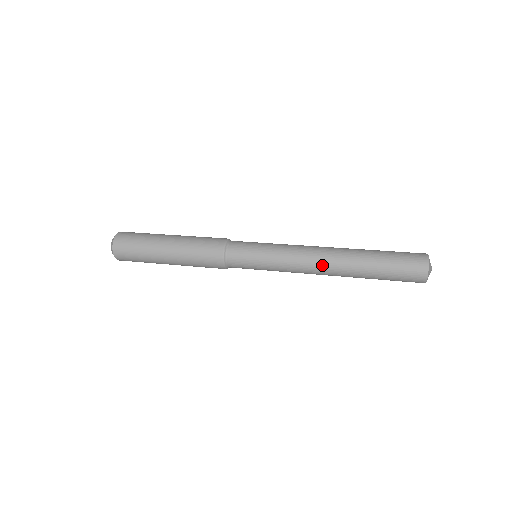
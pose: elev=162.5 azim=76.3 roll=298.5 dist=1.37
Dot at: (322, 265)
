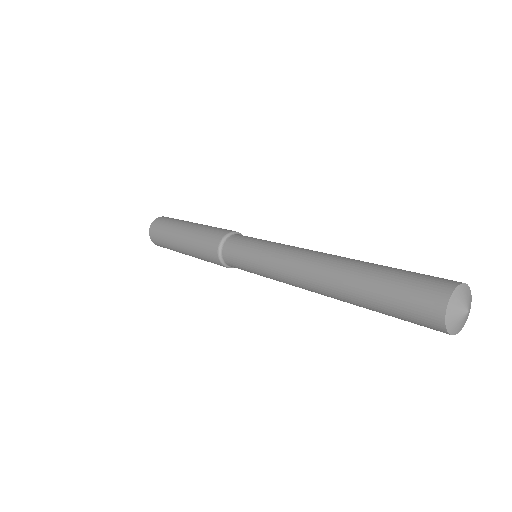
Dot at: (309, 264)
